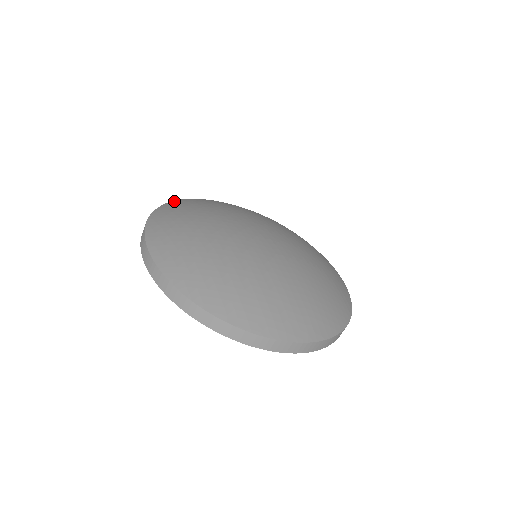
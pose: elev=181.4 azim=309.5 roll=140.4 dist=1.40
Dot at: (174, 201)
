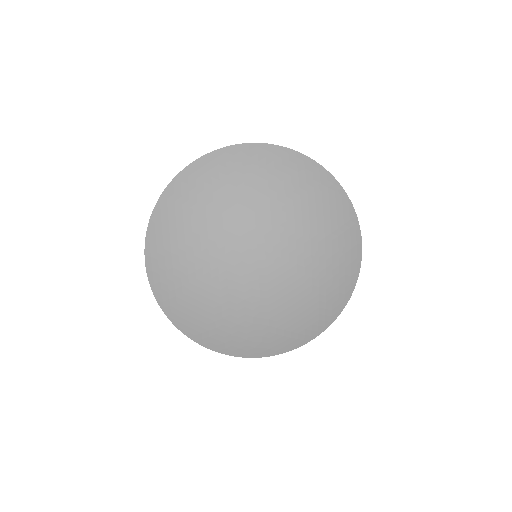
Dot at: (198, 160)
